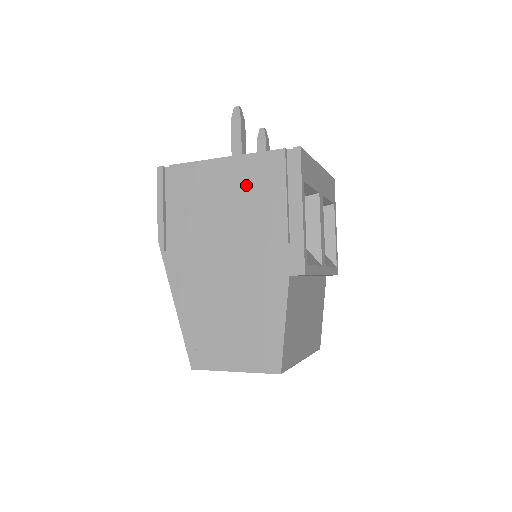
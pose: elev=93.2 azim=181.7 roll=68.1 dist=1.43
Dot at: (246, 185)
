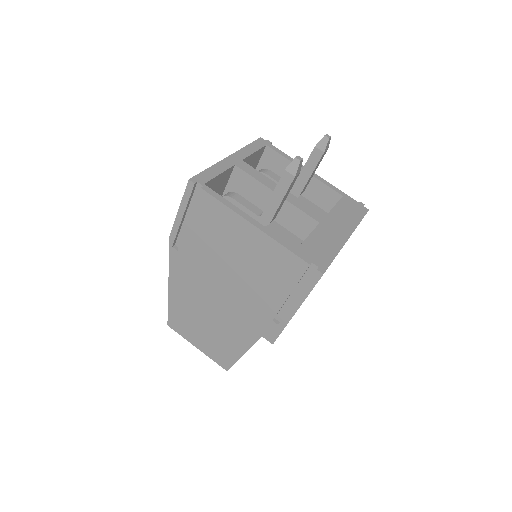
Dot at: (262, 261)
